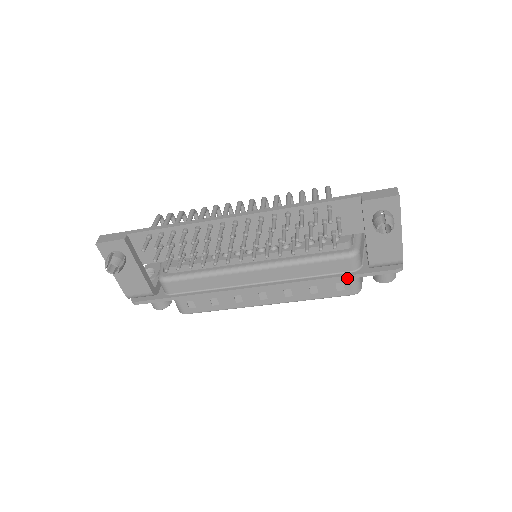
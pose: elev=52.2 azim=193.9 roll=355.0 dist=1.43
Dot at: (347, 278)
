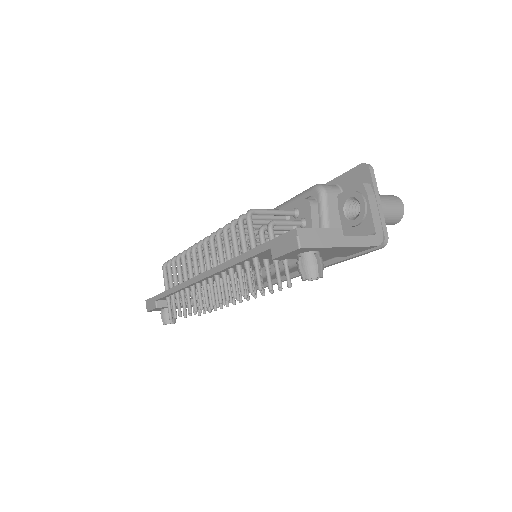
Dot at: (339, 262)
